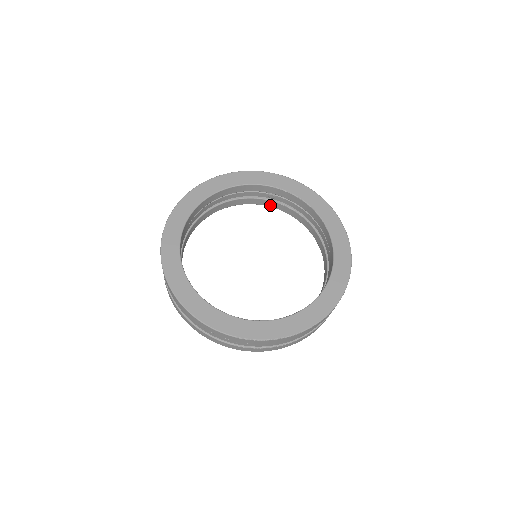
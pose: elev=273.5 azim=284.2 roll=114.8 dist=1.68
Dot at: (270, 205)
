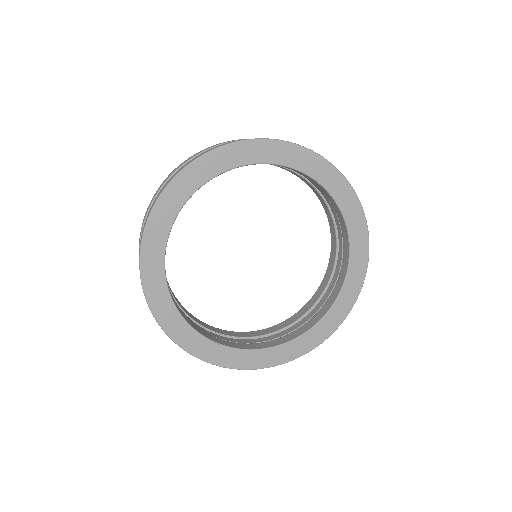
Dot at: (300, 177)
